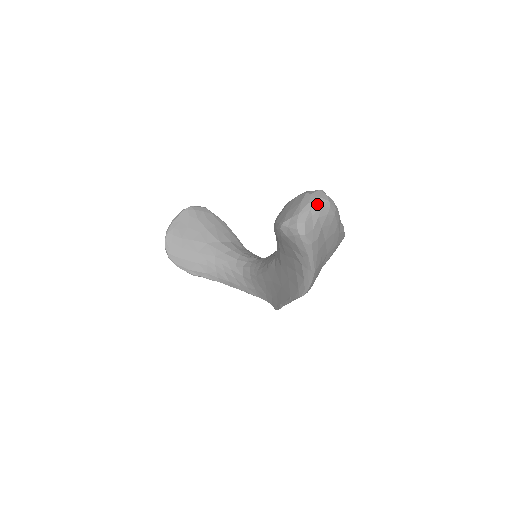
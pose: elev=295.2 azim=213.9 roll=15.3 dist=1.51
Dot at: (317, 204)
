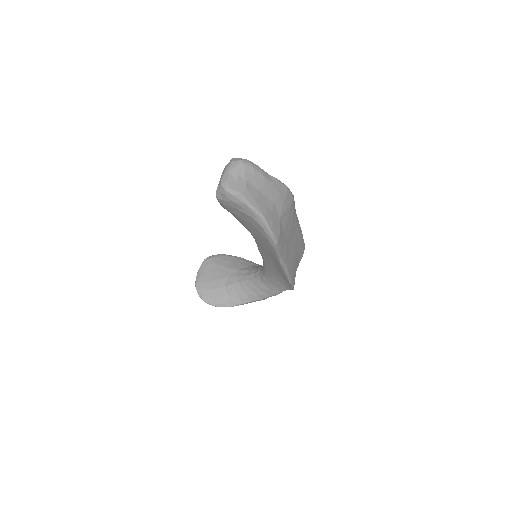
Dot at: (232, 166)
